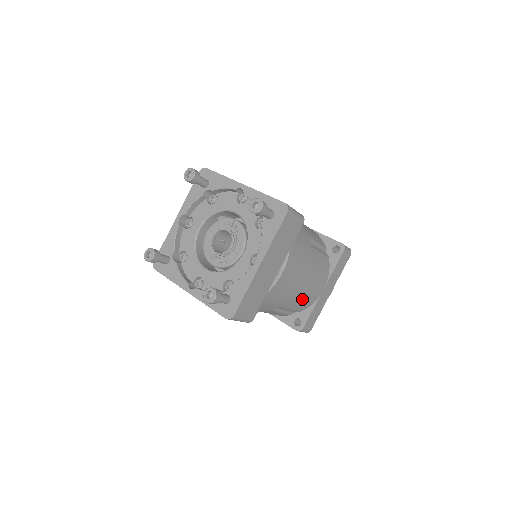
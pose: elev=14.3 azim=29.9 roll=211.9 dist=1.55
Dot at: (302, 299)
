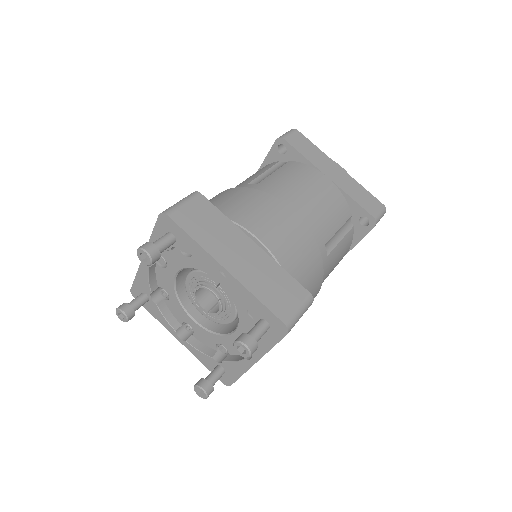
Dot at: occluded
